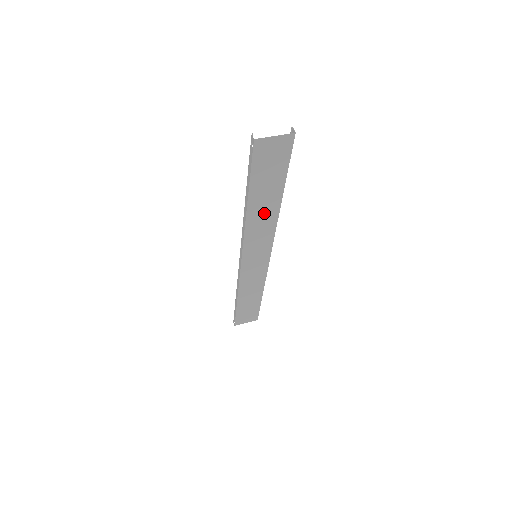
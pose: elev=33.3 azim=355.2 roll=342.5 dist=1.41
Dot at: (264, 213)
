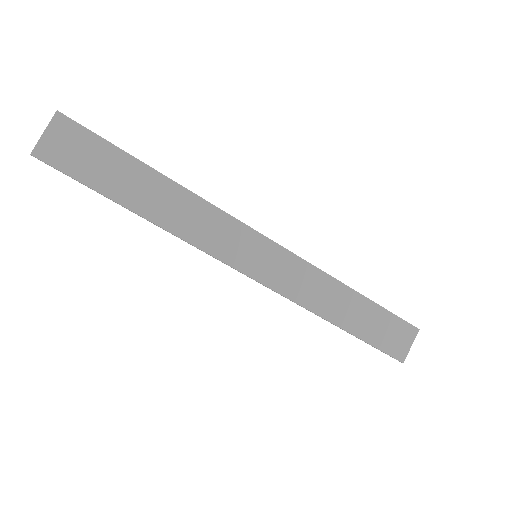
Dot at: (172, 205)
